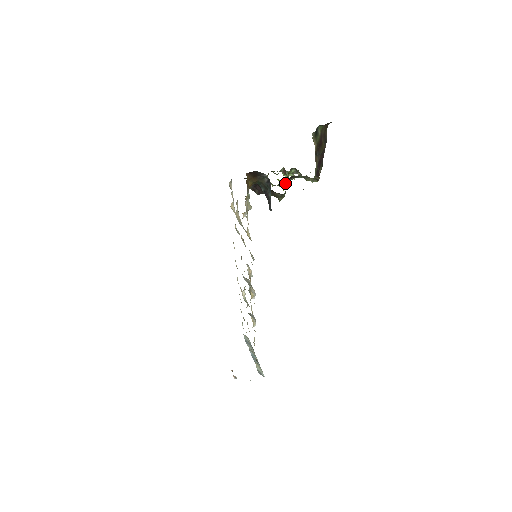
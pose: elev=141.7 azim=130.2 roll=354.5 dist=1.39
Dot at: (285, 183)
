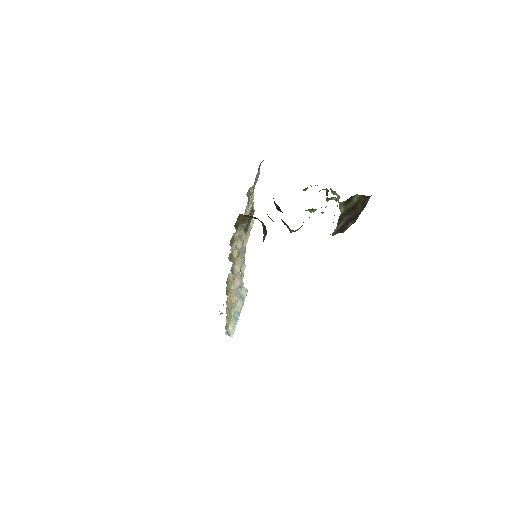
Dot at: occluded
